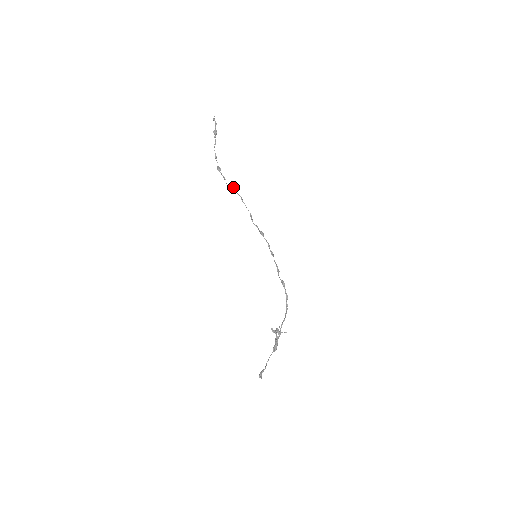
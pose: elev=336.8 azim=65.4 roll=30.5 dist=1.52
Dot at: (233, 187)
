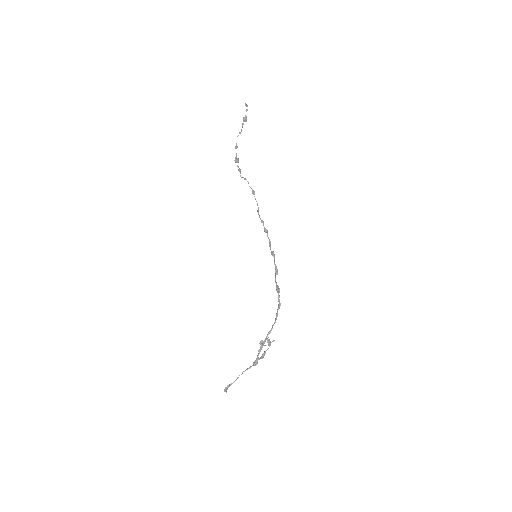
Dot at: (244, 179)
